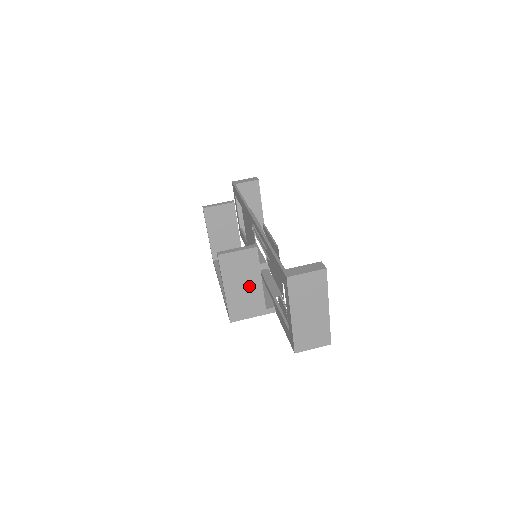
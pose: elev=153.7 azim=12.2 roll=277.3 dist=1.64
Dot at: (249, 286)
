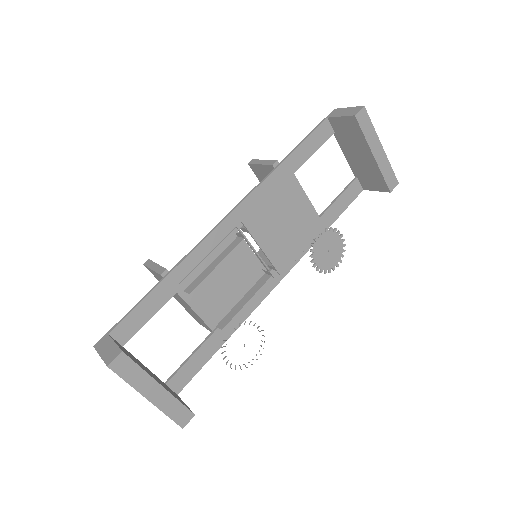
Dot at: (185, 304)
